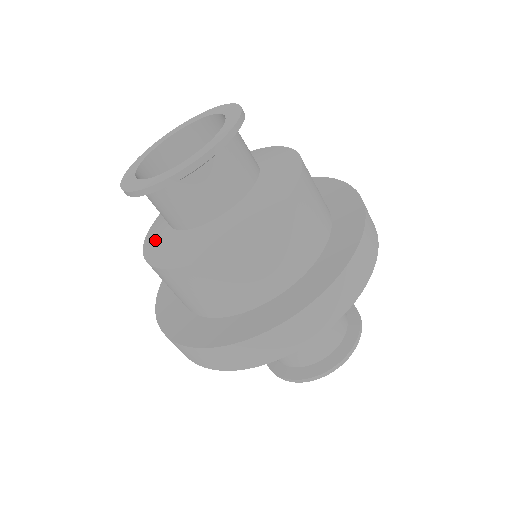
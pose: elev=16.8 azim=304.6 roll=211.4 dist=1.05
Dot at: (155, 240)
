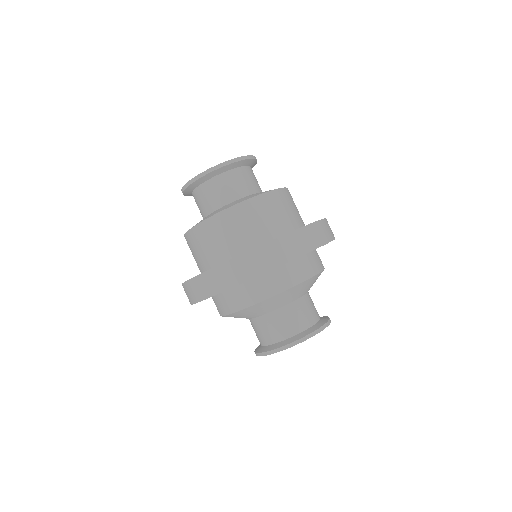
Dot at: occluded
